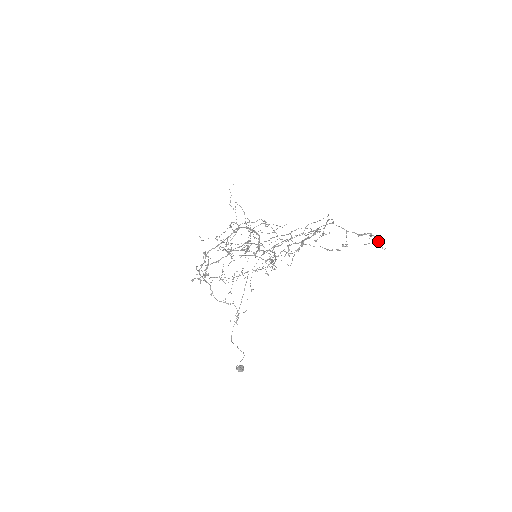
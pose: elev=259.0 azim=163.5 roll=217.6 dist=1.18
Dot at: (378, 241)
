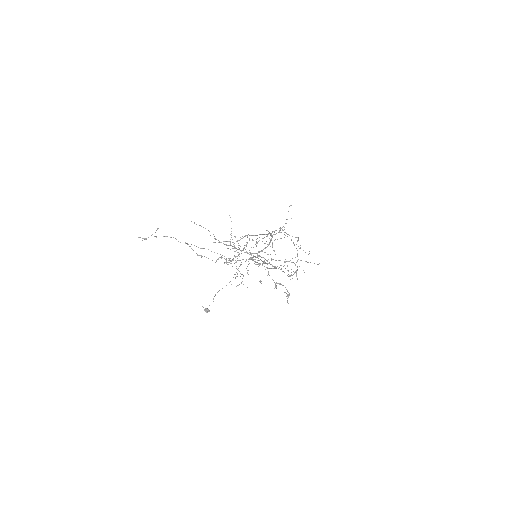
Dot at: (288, 296)
